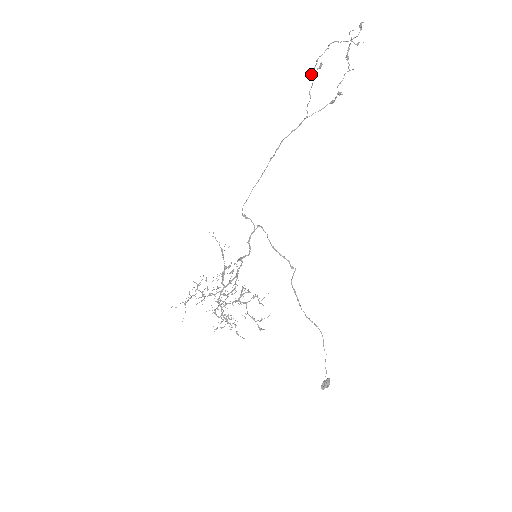
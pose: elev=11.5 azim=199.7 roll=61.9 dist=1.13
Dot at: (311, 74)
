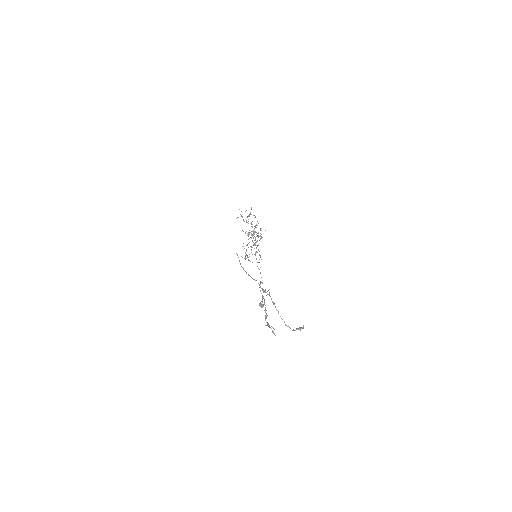
Dot at: (264, 291)
